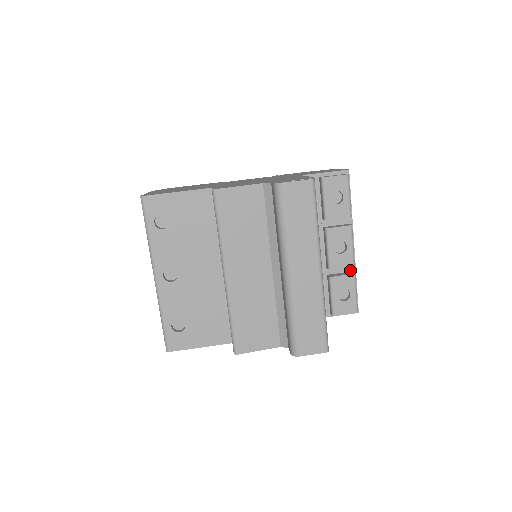
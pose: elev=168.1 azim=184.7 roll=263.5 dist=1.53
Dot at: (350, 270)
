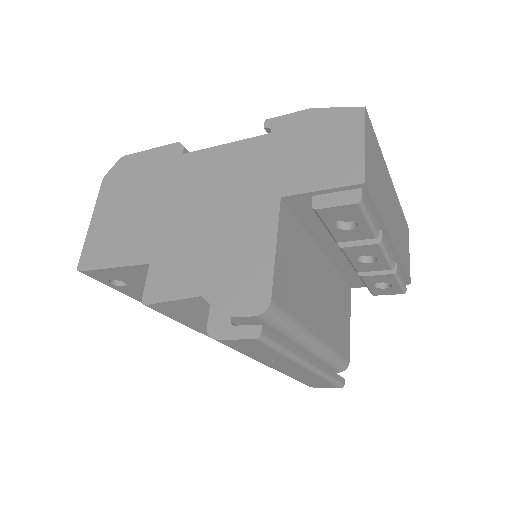
Dot at: occluded
